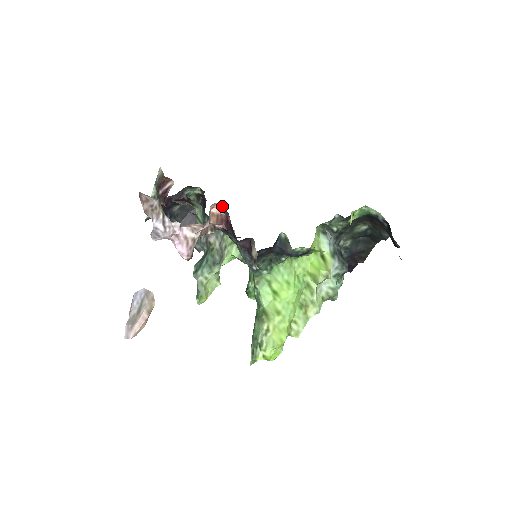
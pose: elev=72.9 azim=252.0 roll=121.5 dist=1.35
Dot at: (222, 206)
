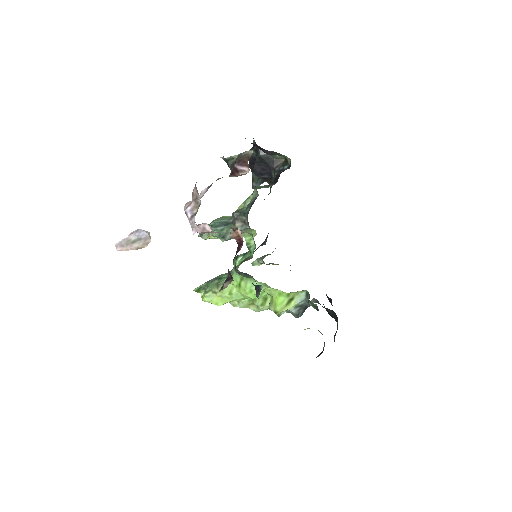
Dot at: occluded
